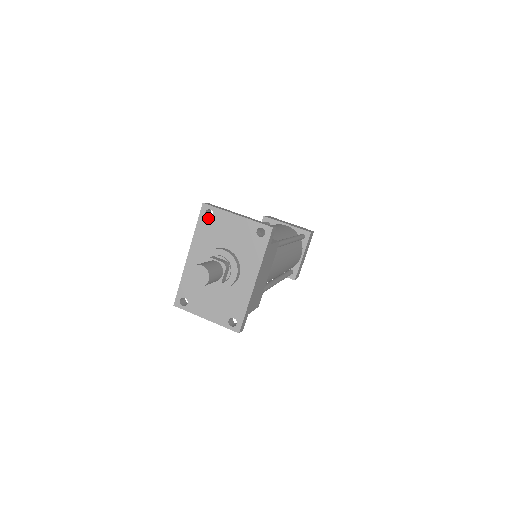
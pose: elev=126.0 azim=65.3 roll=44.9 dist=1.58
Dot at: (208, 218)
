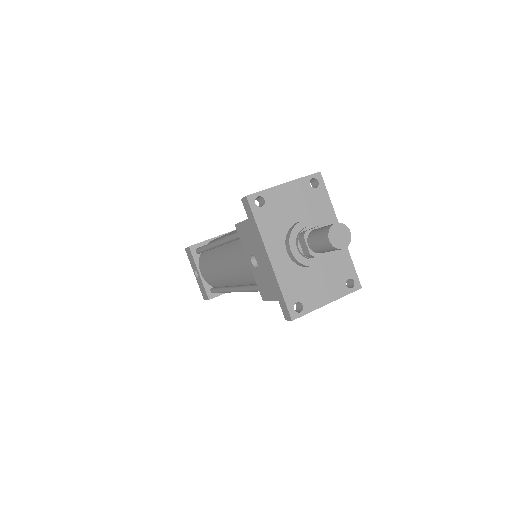
Dot at: (262, 206)
